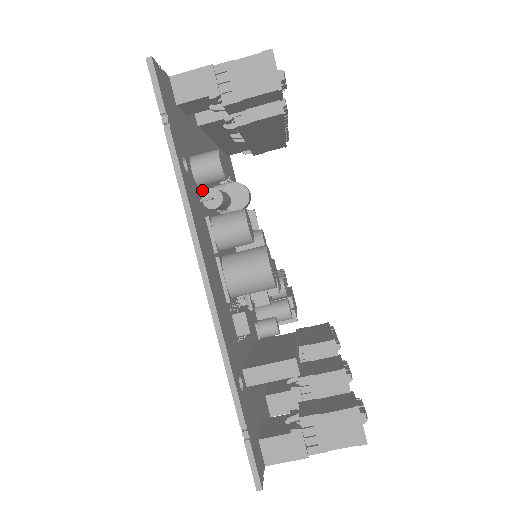
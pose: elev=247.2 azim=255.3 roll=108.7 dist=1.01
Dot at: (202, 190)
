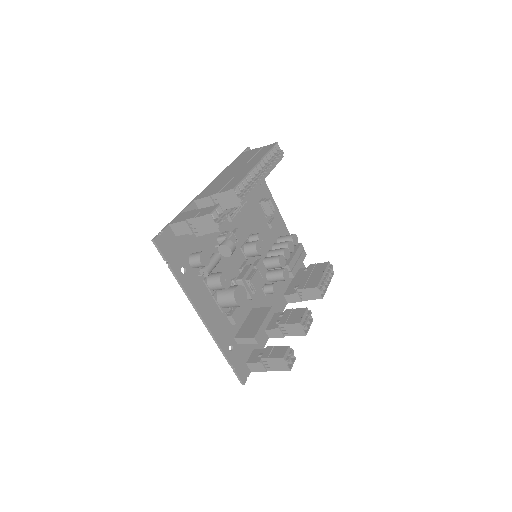
Dot at: occluded
